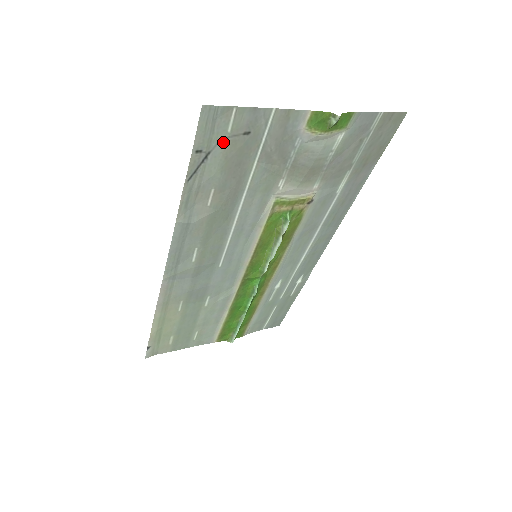
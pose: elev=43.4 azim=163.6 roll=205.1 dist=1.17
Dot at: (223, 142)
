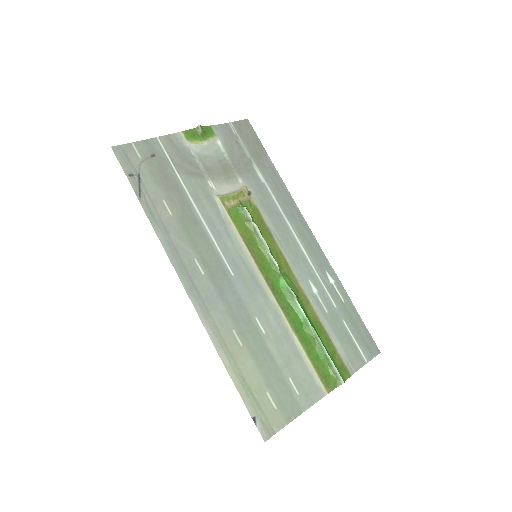
Dot at: (142, 165)
